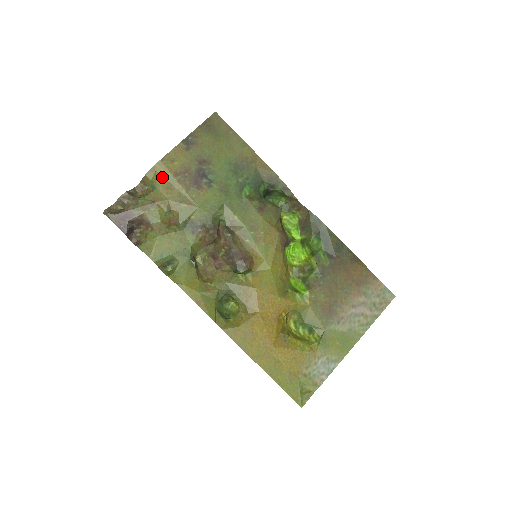
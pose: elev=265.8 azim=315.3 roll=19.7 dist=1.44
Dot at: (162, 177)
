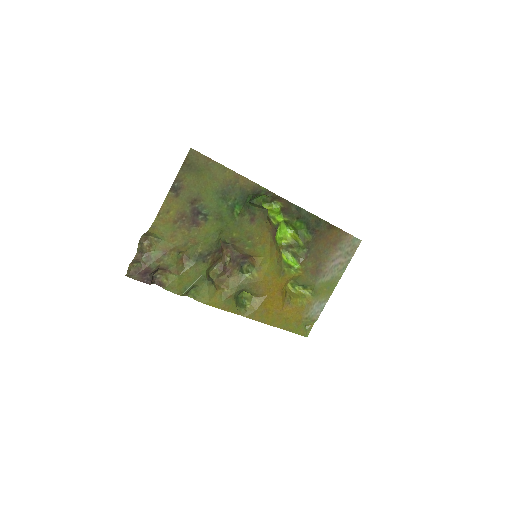
Dot at: (164, 229)
